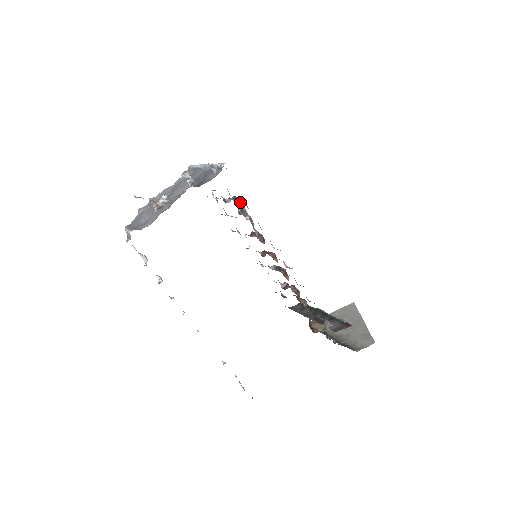
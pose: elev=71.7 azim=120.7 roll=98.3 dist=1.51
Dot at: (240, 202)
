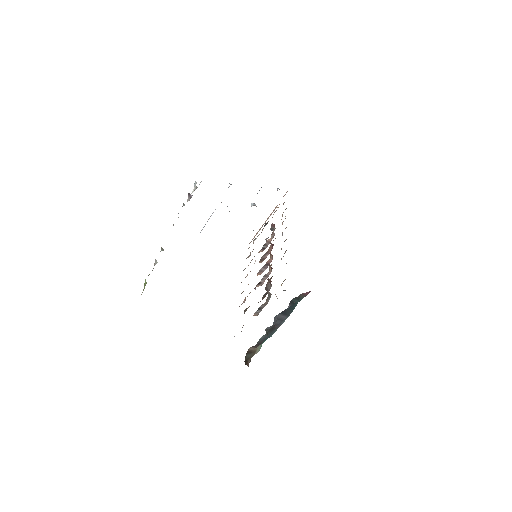
Dot at: (274, 227)
